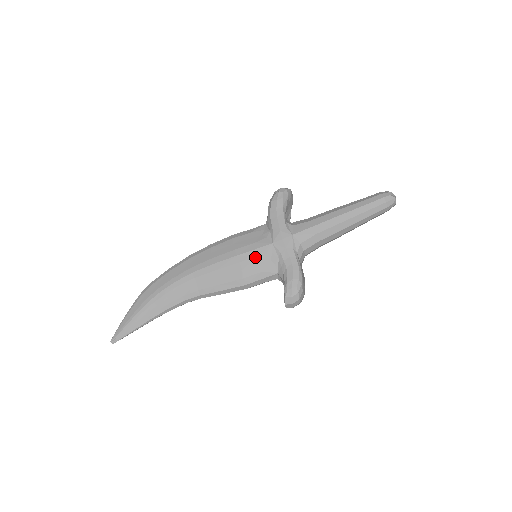
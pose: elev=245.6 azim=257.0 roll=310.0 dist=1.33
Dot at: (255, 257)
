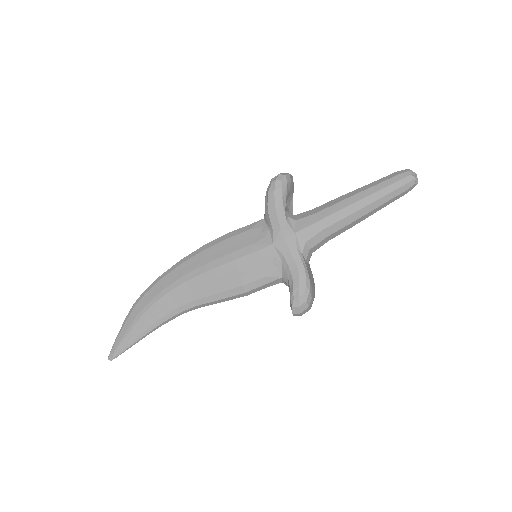
Dot at: (254, 261)
